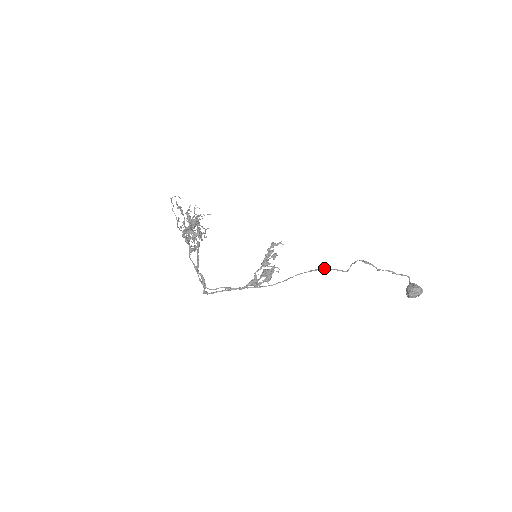
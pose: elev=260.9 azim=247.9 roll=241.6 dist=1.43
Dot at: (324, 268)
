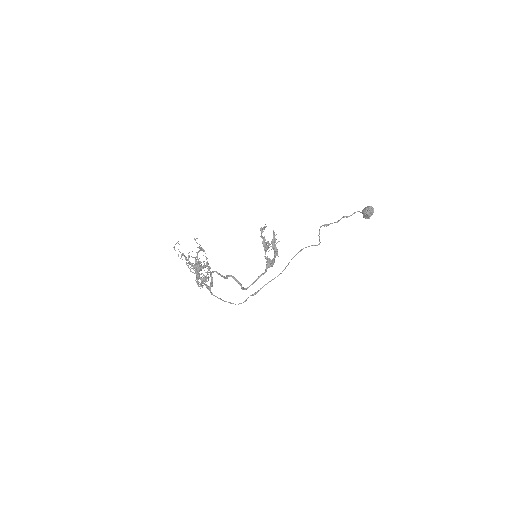
Dot at: occluded
